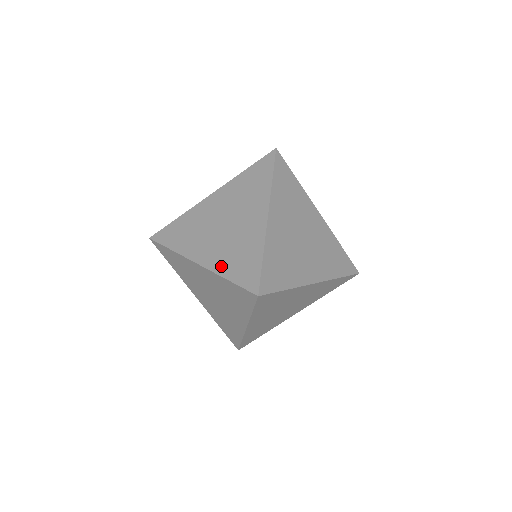
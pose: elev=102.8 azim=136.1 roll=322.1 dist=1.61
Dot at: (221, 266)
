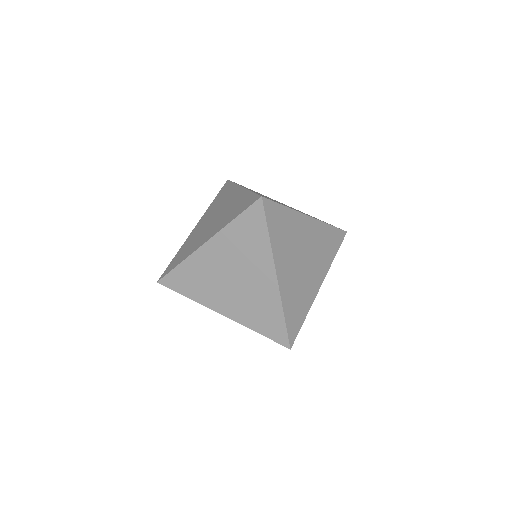
Dot at: (224, 223)
